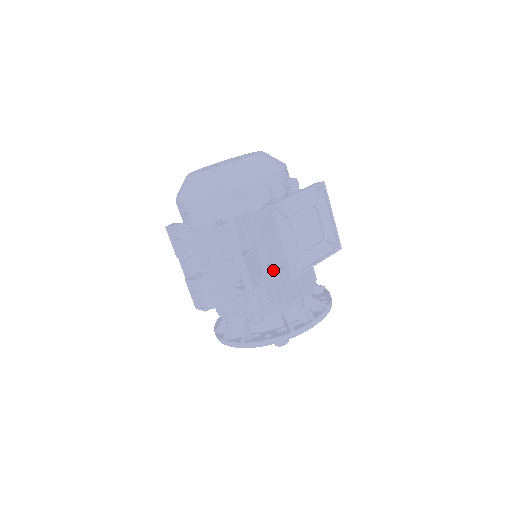
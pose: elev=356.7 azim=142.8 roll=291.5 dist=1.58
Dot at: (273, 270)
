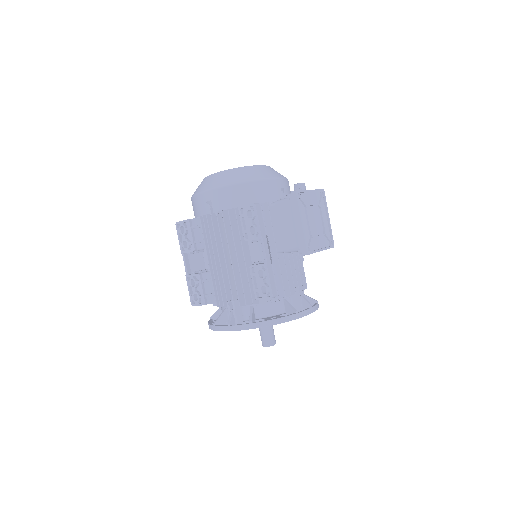
Dot at: (281, 257)
